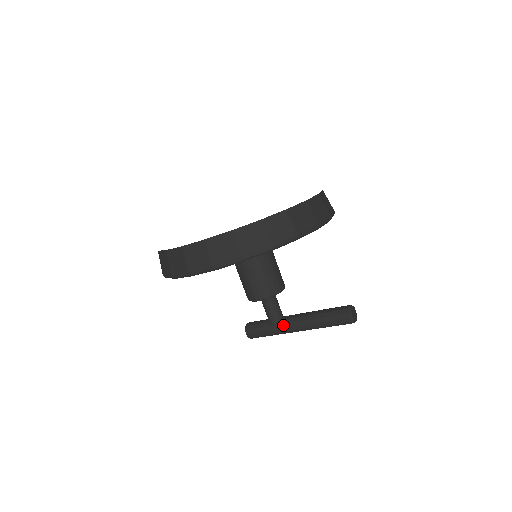
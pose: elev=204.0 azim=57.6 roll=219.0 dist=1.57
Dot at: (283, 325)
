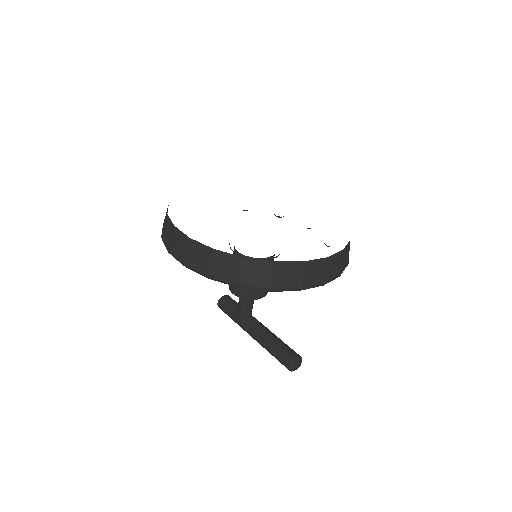
Dot at: (244, 323)
